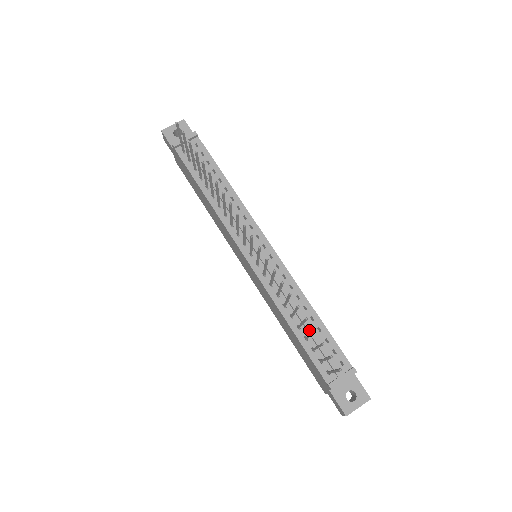
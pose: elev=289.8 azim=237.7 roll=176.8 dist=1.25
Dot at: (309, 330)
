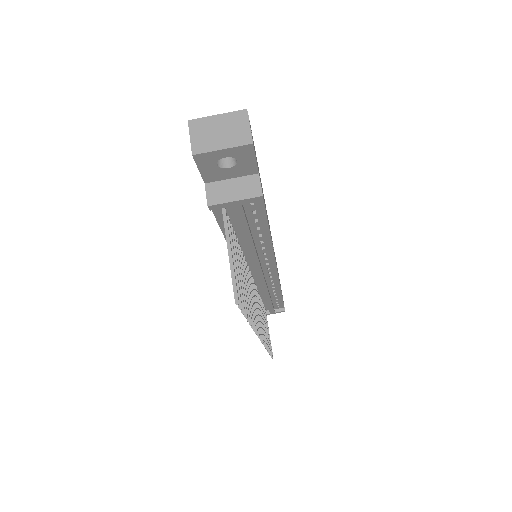
Dot at: (268, 304)
